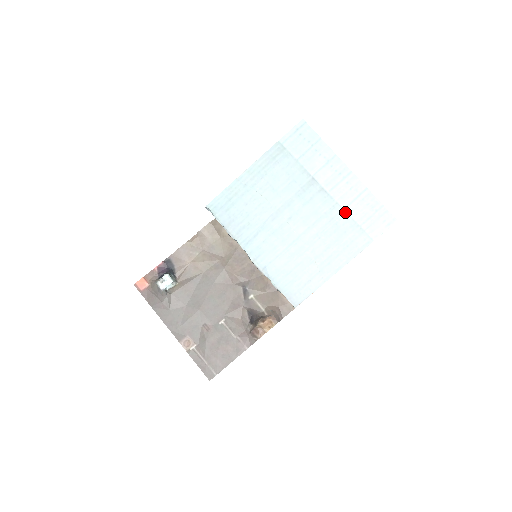
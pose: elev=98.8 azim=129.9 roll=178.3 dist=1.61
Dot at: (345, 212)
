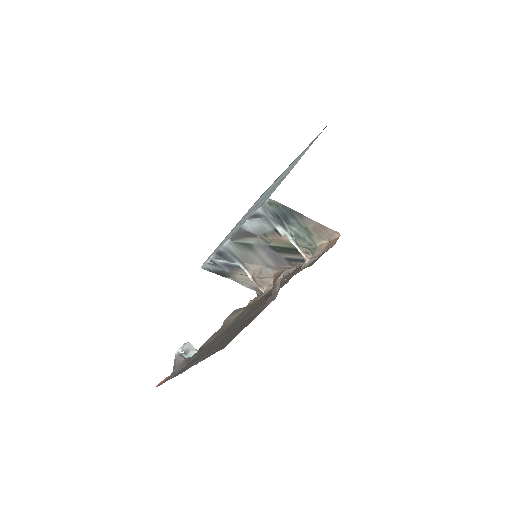
Dot at: occluded
